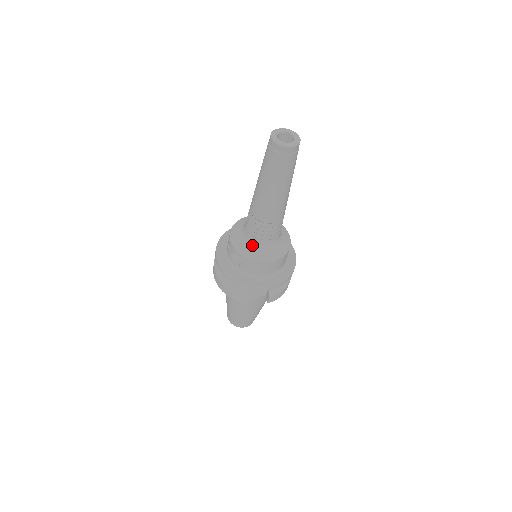
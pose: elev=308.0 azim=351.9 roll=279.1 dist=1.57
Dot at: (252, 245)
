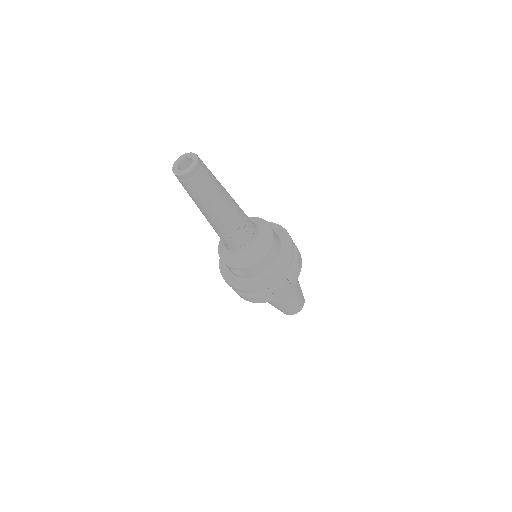
Dot at: (240, 255)
